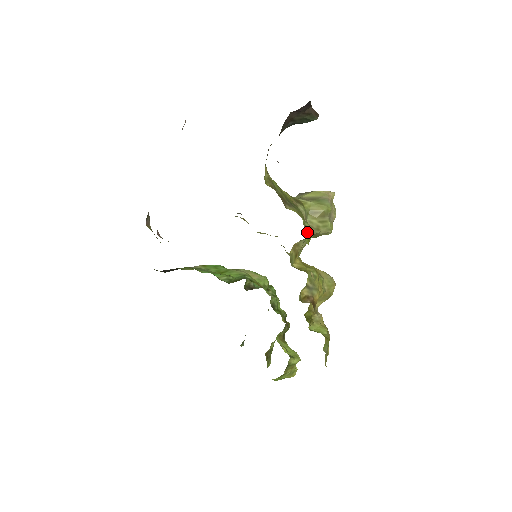
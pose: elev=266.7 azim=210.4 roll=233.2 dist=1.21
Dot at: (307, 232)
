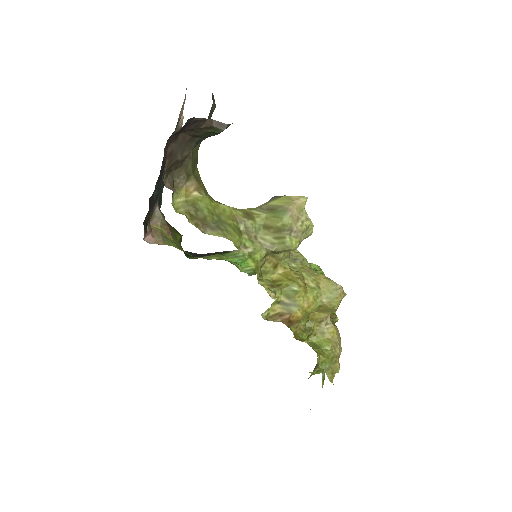
Dot at: (247, 254)
